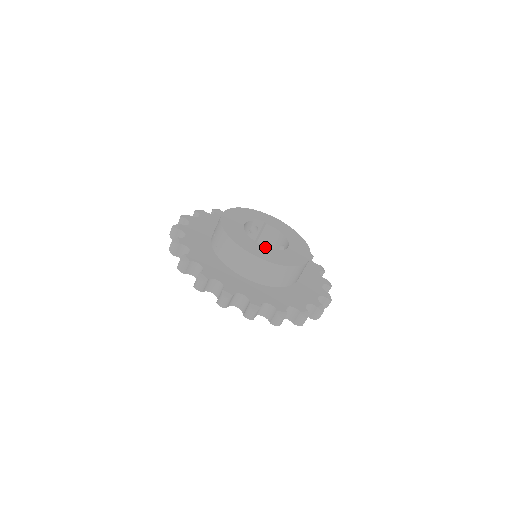
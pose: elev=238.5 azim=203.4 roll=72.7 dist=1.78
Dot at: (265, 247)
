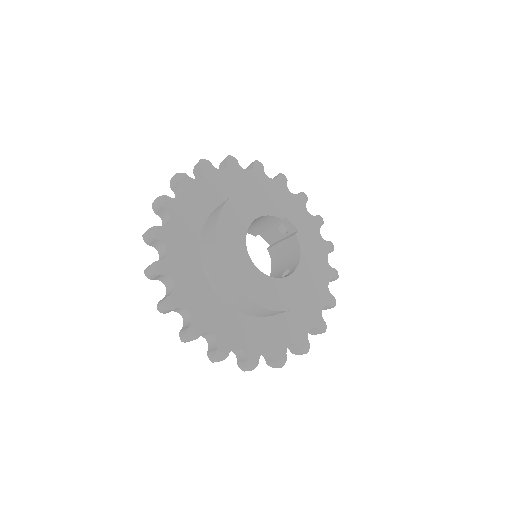
Dot at: (249, 257)
